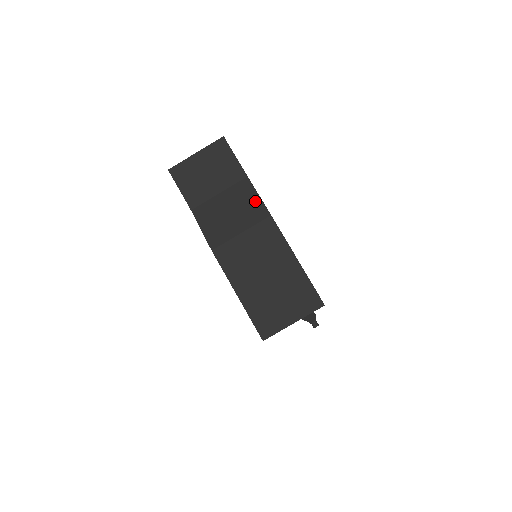
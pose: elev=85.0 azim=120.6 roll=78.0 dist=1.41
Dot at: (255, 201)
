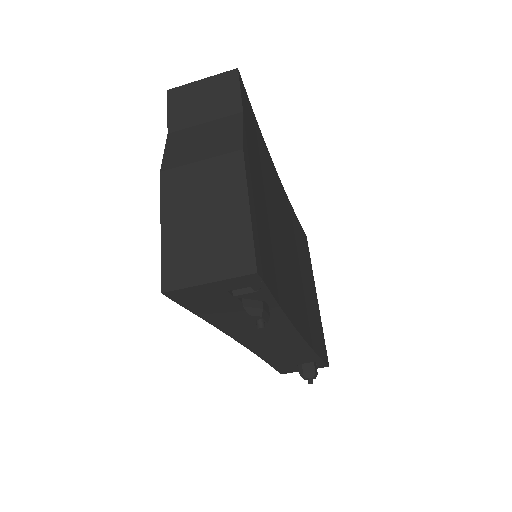
Dot at: (235, 134)
